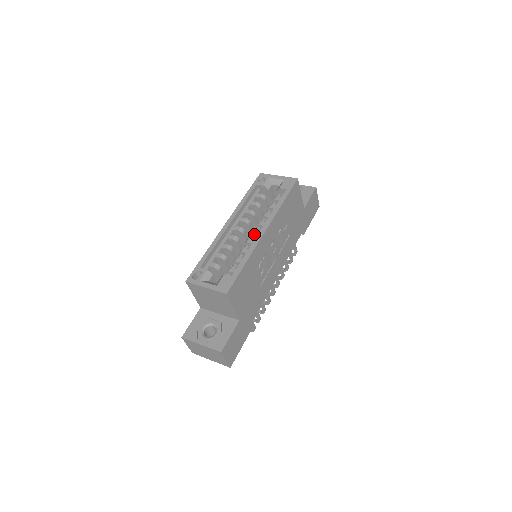
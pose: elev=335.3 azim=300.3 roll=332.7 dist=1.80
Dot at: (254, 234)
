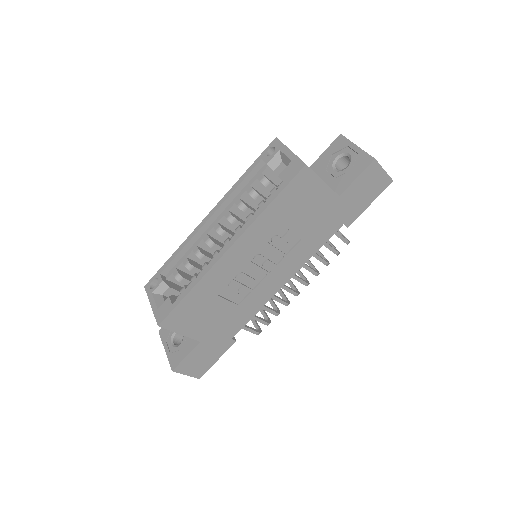
Dot at: (225, 244)
